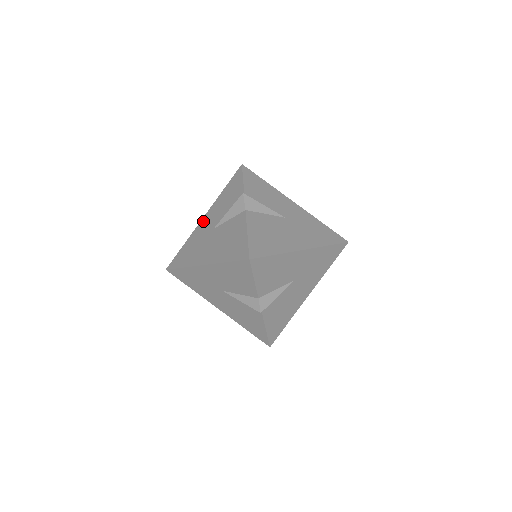
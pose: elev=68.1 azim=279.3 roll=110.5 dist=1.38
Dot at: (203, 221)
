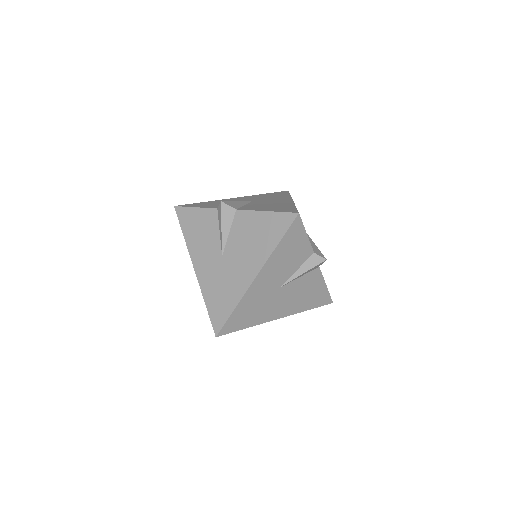
Dot at: (199, 270)
